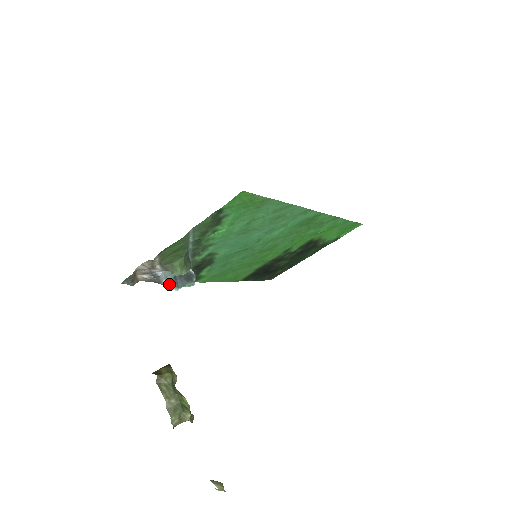
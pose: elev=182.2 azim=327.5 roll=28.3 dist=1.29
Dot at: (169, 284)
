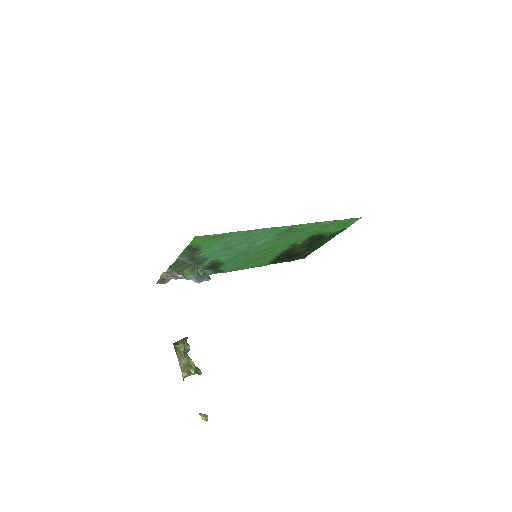
Dot at: (193, 280)
